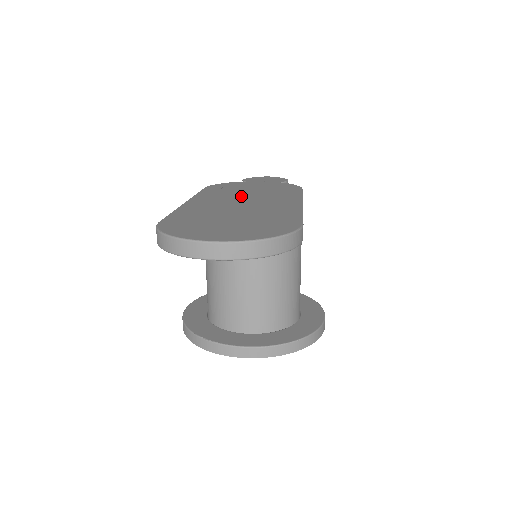
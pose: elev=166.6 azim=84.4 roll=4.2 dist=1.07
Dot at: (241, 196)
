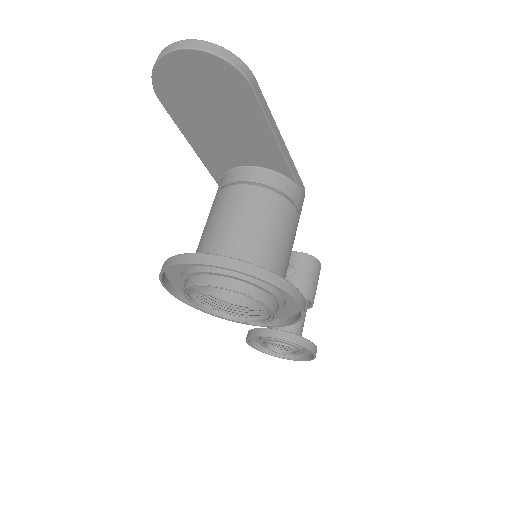
Dot at: occluded
